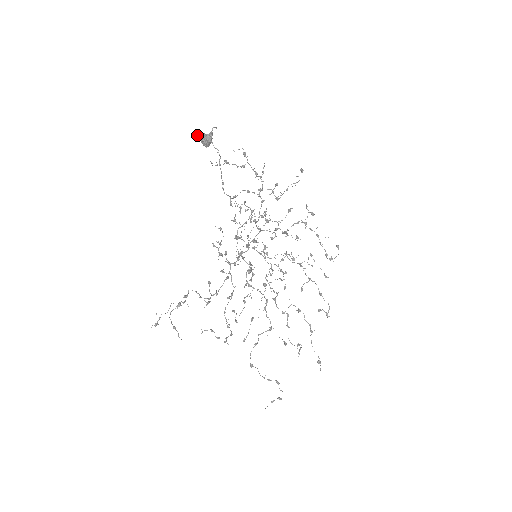
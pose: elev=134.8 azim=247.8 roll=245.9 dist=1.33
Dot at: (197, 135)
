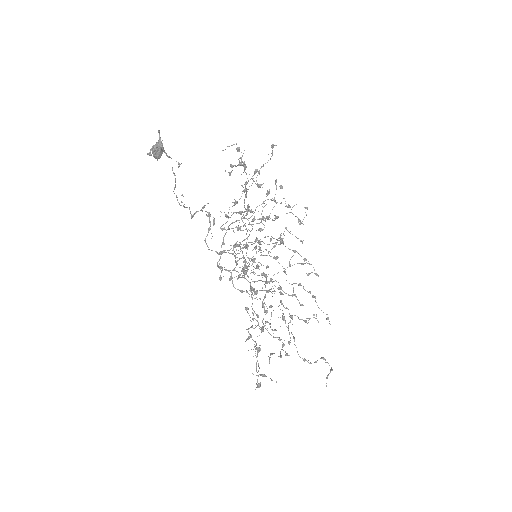
Dot at: (151, 148)
